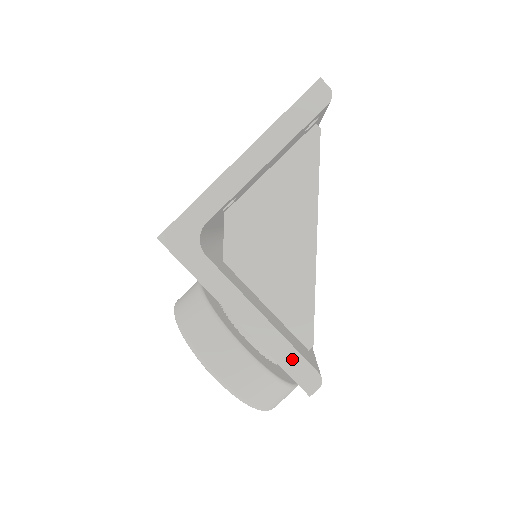
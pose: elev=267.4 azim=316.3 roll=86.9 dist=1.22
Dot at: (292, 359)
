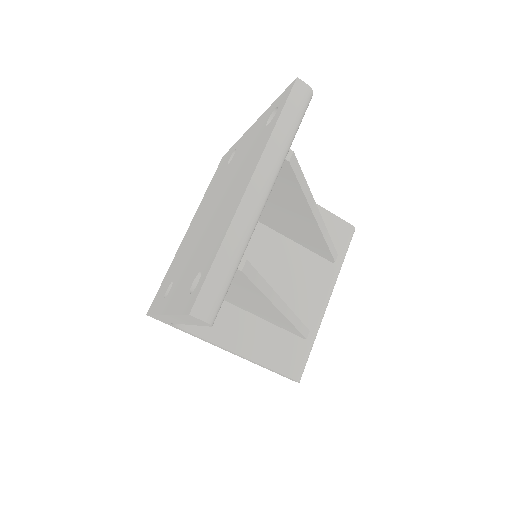
Dot at: (274, 371)
